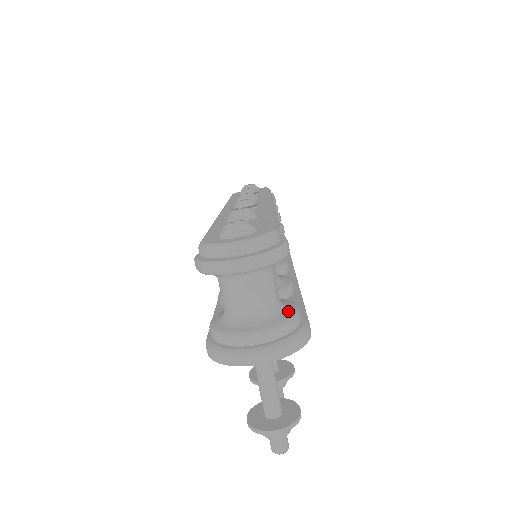
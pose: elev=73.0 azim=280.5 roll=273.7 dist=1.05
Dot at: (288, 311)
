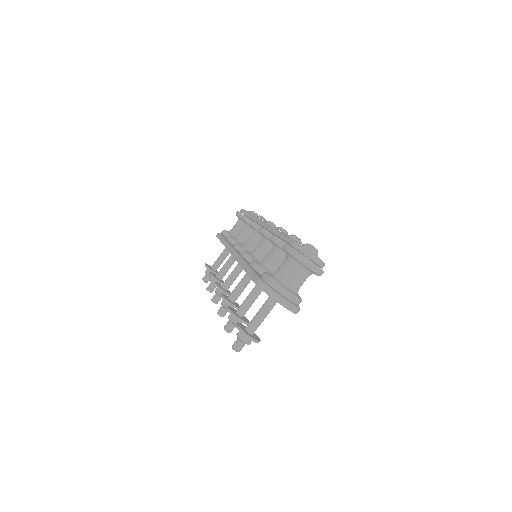
Dot at: occluded
